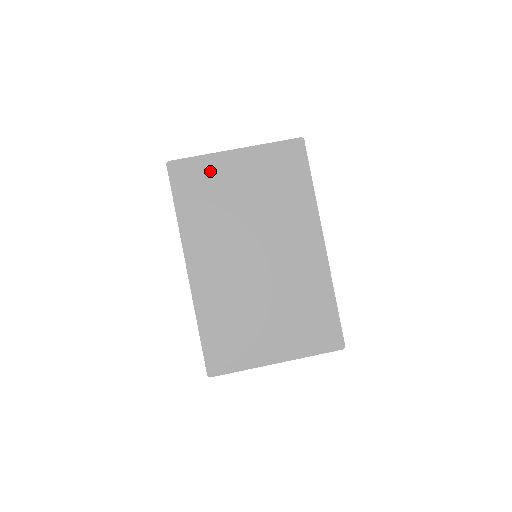
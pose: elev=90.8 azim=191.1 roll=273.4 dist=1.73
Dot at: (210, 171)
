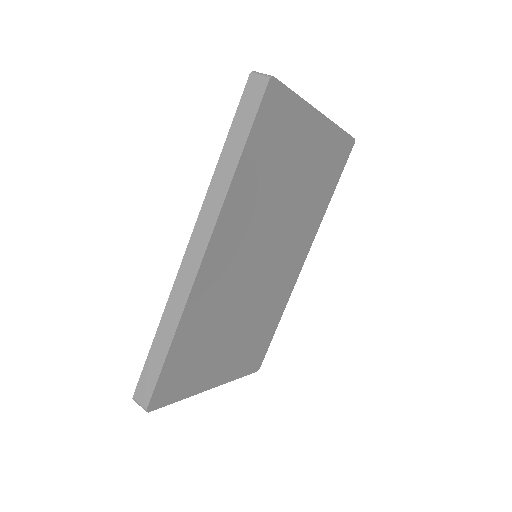
Dot at: (293, 126)
